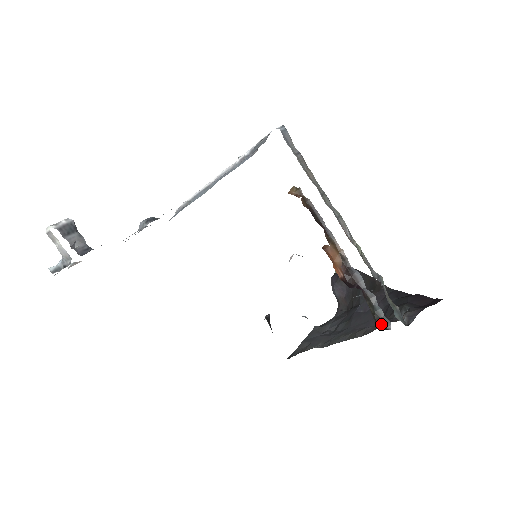
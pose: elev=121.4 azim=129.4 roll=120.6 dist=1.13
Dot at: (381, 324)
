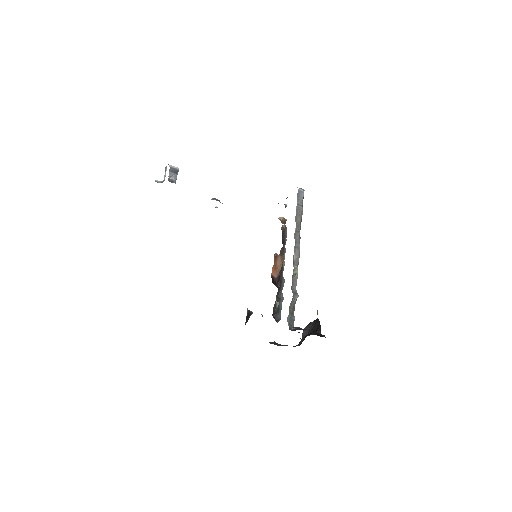
Dot at: (276, 316)
